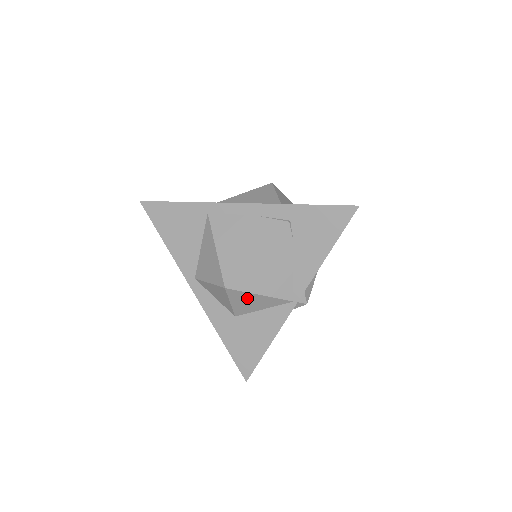
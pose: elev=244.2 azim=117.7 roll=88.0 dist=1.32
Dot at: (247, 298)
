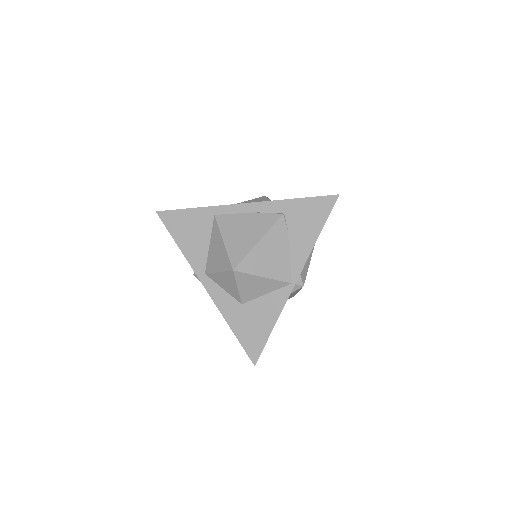
Dot at: (252, 281)
